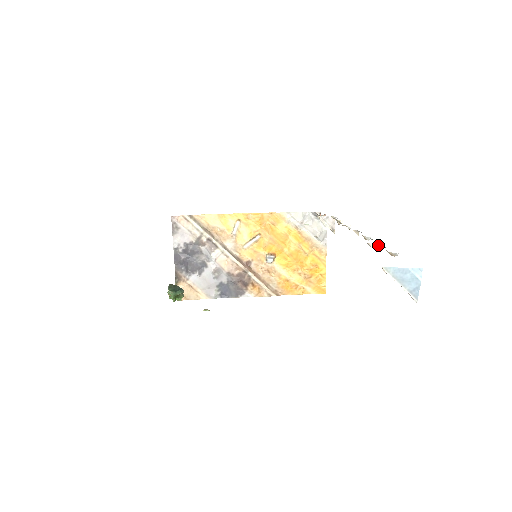
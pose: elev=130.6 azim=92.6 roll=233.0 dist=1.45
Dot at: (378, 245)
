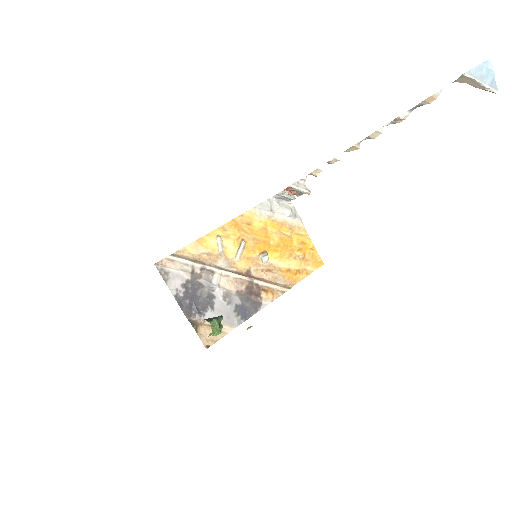
Dot at: (405, 114)
